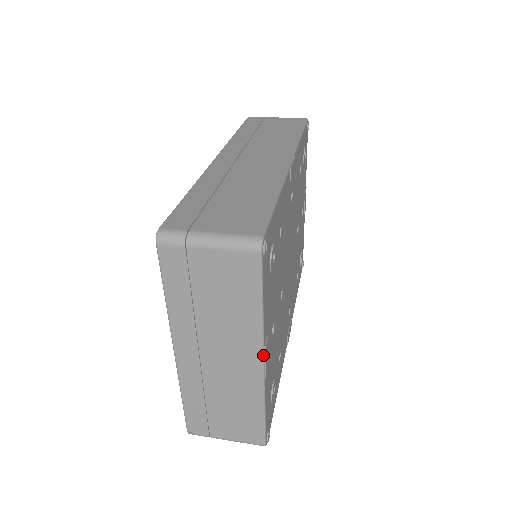
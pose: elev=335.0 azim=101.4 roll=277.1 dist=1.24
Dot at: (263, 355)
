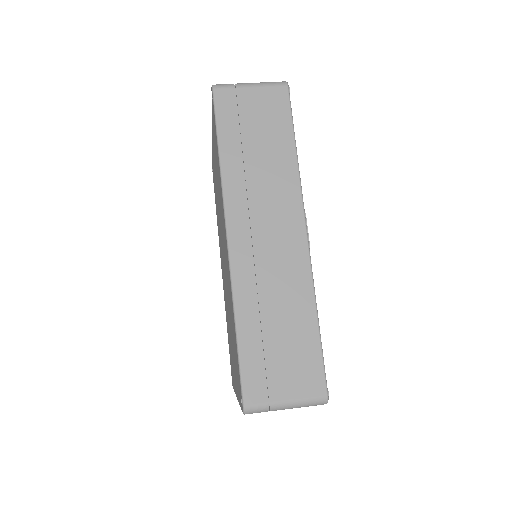
Dot at: occluded
